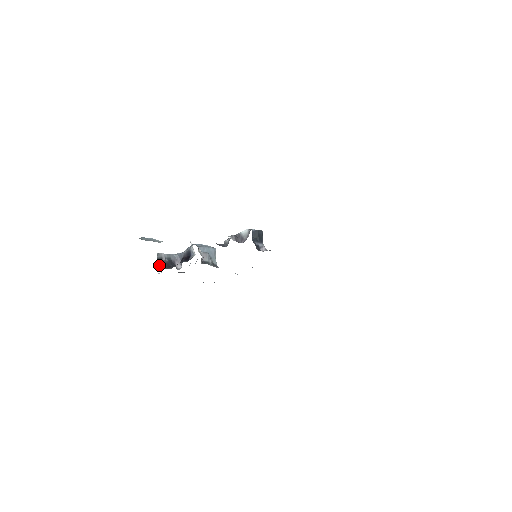
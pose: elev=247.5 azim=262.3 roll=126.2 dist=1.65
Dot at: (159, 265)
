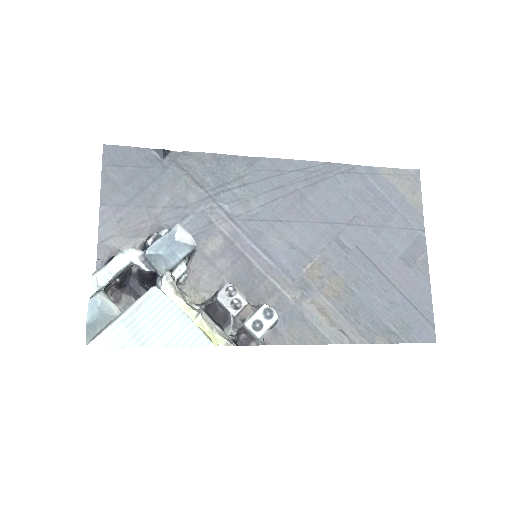
Dot at: (107, 291)
